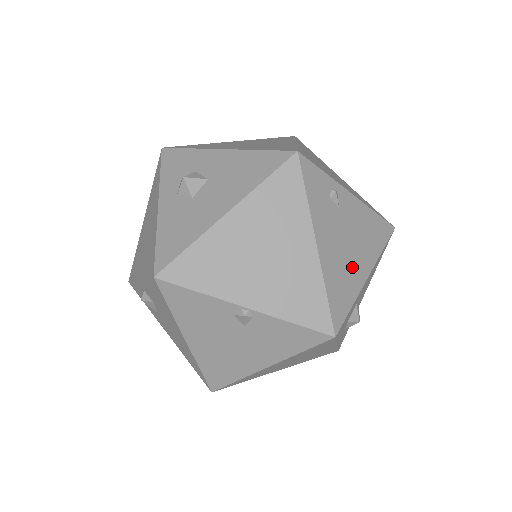
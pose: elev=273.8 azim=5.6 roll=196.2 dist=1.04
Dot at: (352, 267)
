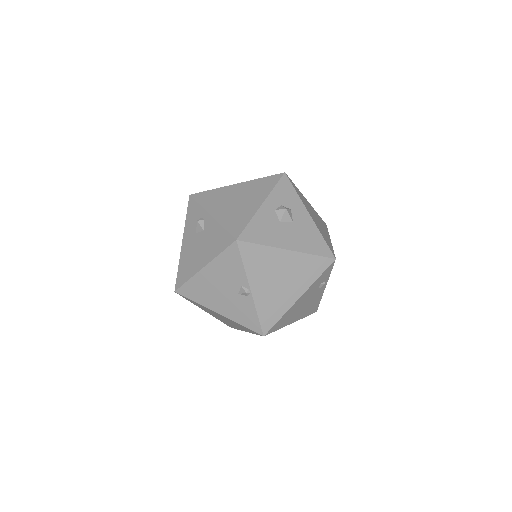
Dot at: (294, 315)
